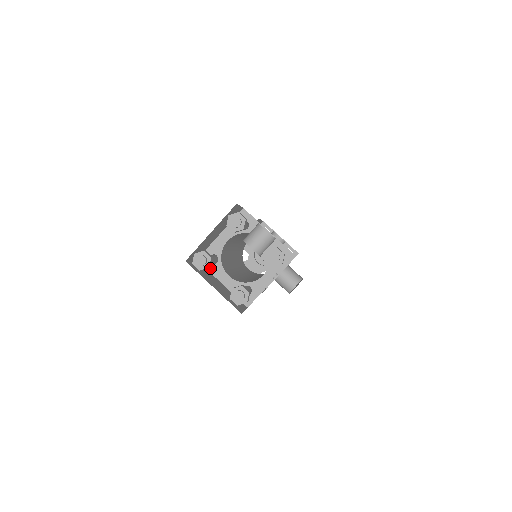
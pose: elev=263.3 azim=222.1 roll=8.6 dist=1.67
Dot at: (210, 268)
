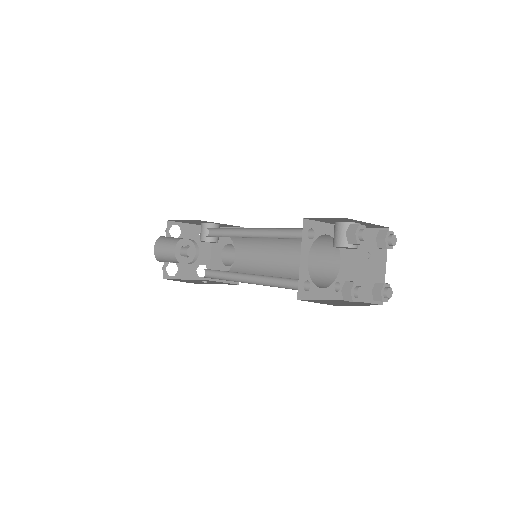
Dot at: (309, 296)
